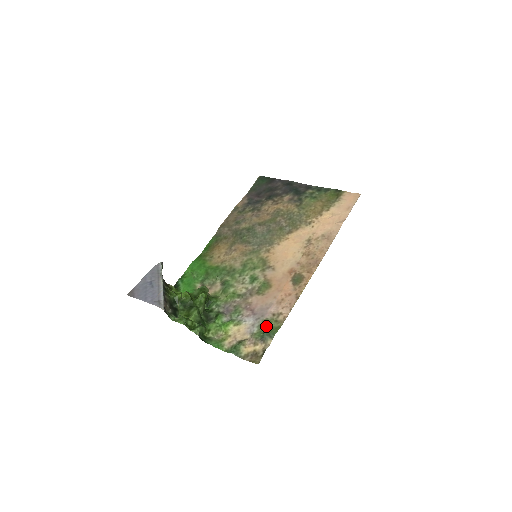
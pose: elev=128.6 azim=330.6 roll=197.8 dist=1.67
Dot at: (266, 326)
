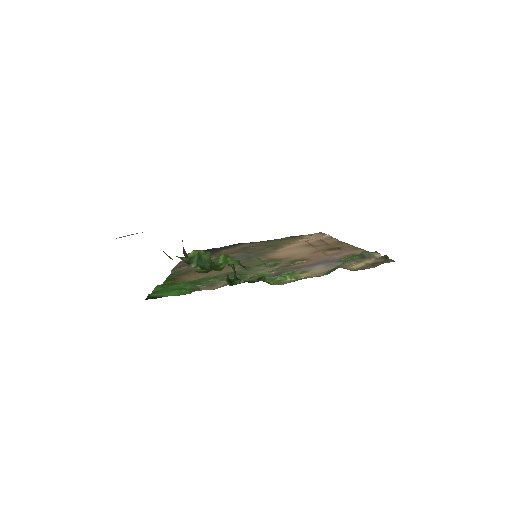
Dot at: (351, 257)
